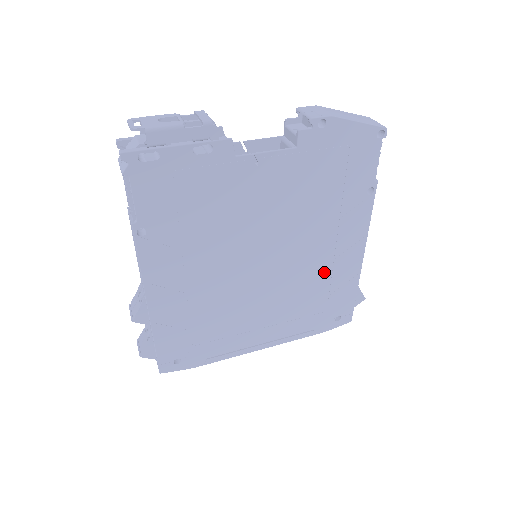
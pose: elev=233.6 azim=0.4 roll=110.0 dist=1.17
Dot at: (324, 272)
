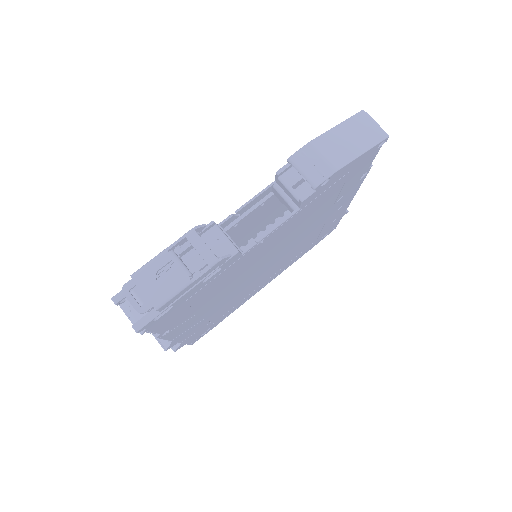
Dot at: (317, 231)
